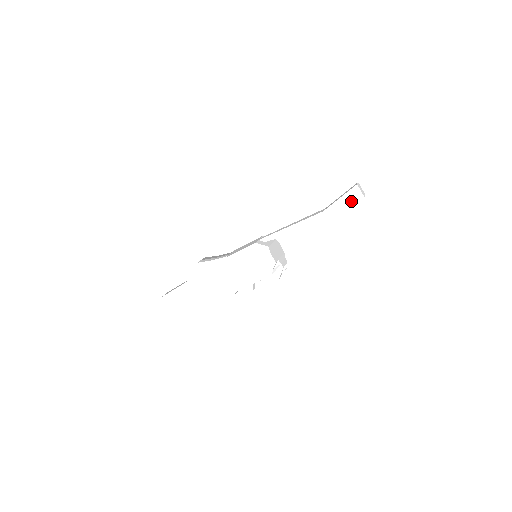
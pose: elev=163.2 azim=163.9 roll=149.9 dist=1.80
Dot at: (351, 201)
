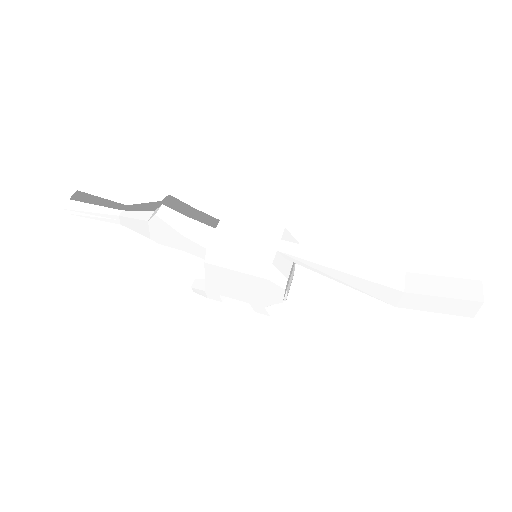
Dot at: (452, 309)
